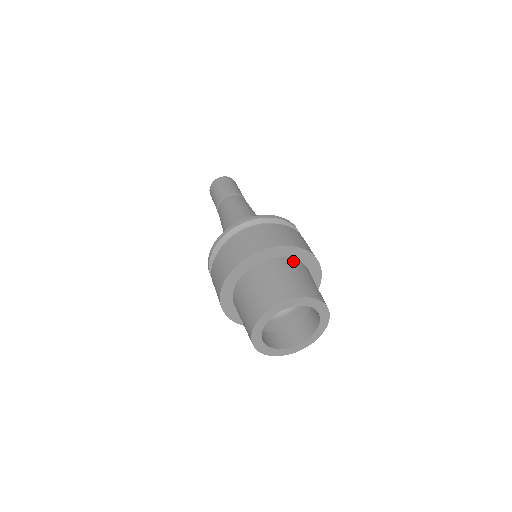
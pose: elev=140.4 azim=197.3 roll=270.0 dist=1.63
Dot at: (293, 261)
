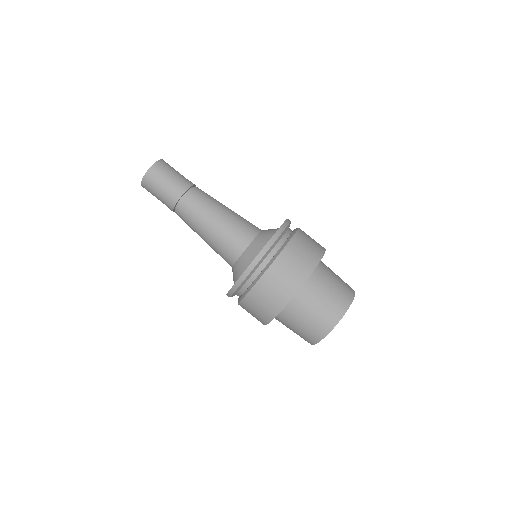
Dot at: (297, 298)
